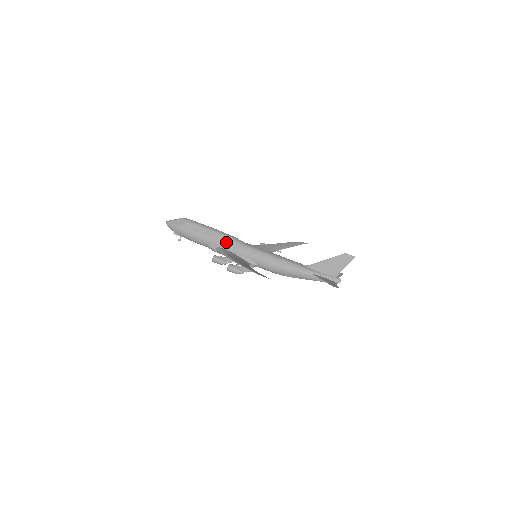
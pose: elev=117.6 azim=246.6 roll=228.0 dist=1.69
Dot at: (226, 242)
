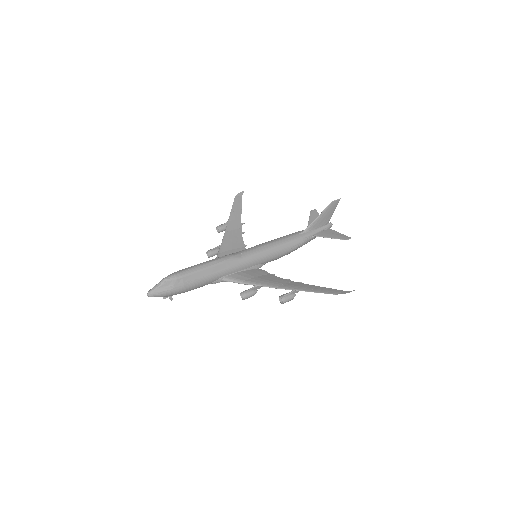
Dot at: (229, 268)
